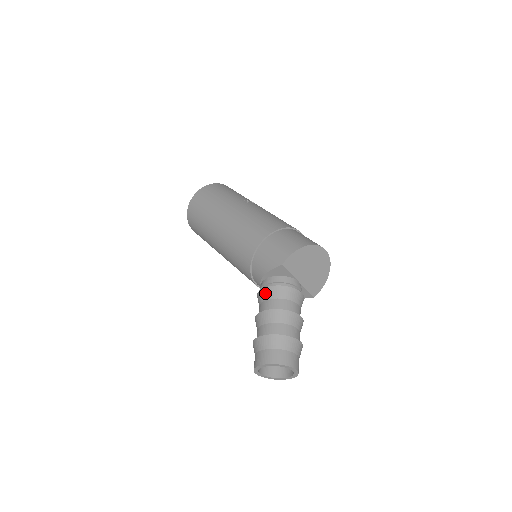
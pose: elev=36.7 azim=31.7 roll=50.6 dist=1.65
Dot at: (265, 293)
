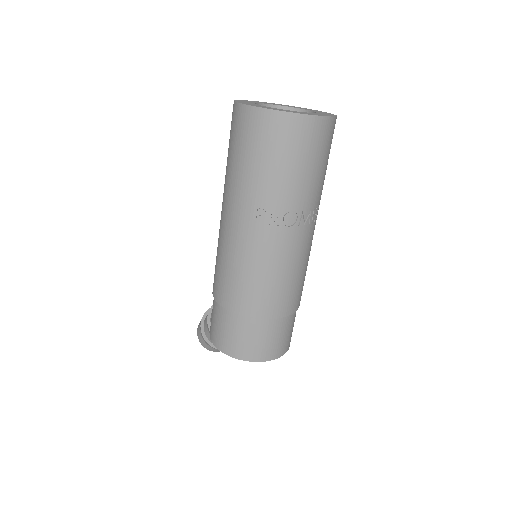
Dot at: occluded
